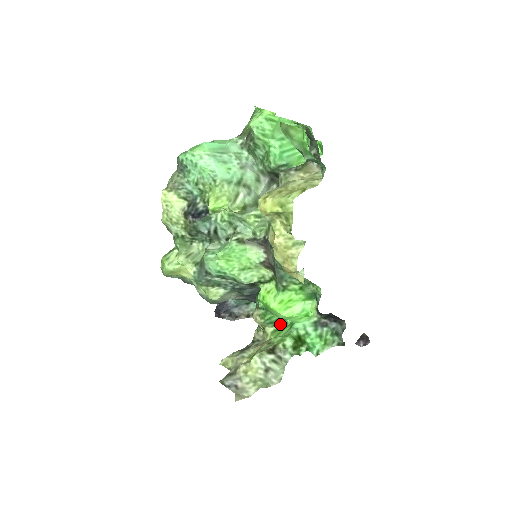
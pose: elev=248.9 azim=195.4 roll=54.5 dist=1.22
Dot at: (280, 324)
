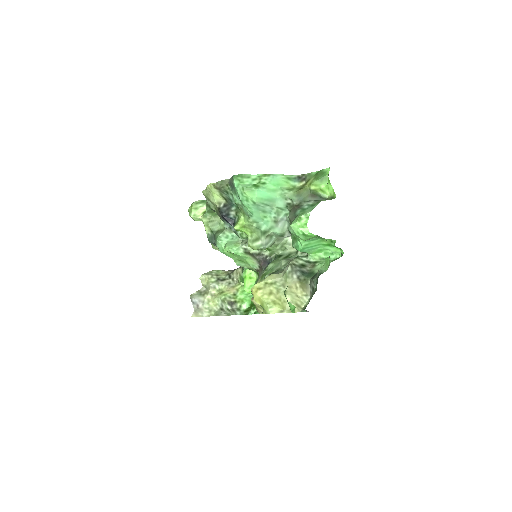
Dot at: occluded
